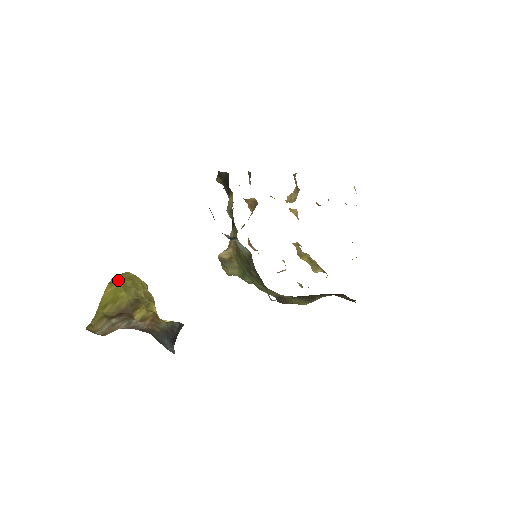
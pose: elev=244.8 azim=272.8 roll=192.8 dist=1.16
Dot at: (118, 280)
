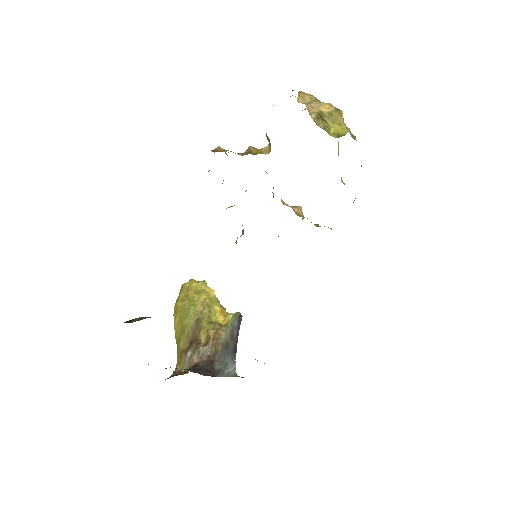
Dot at: (178, 305)
